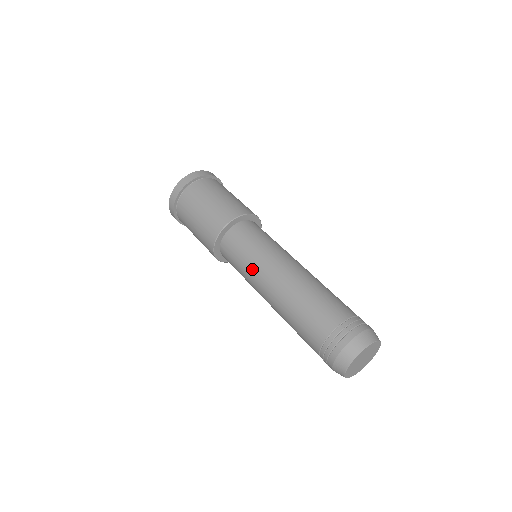
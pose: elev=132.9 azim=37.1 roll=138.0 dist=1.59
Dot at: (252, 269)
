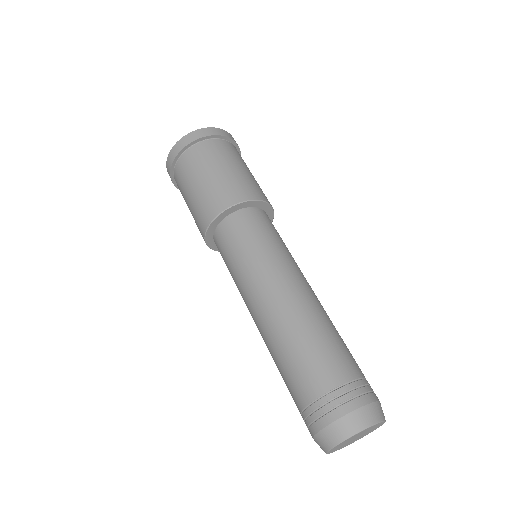
Dot at: (245, 275)
